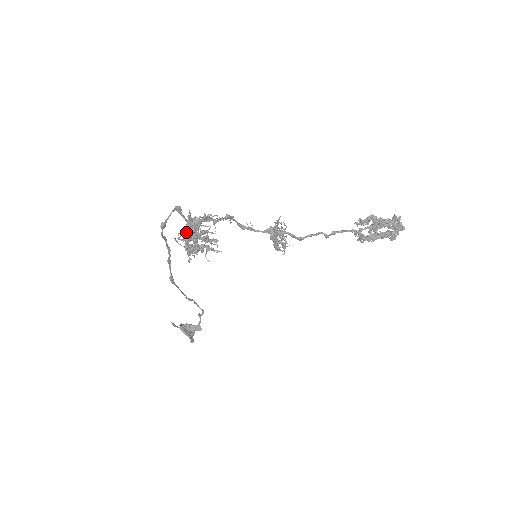
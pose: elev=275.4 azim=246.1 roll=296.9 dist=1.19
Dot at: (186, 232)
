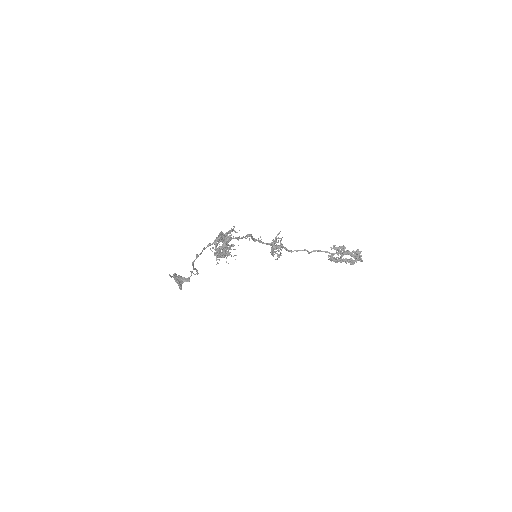
Dot at: occluded
